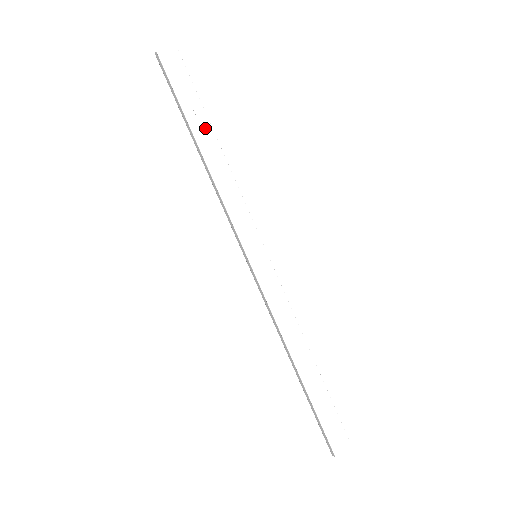
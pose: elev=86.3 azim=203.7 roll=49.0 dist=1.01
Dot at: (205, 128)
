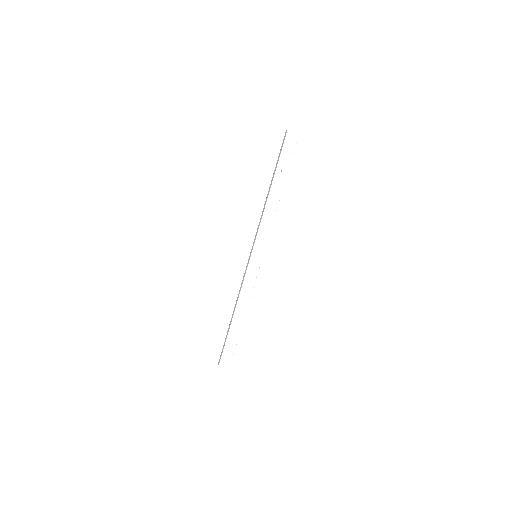
Dot at: (280, 183)
